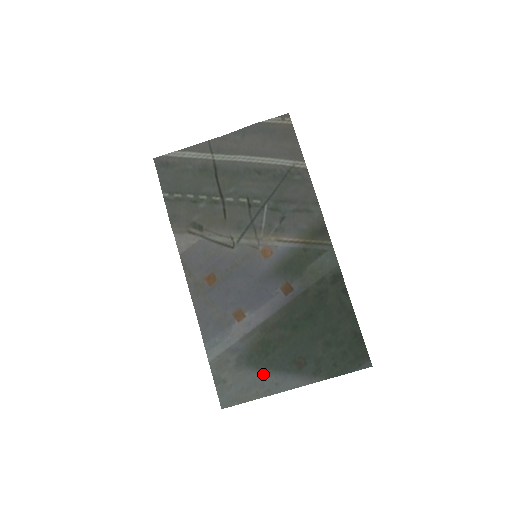
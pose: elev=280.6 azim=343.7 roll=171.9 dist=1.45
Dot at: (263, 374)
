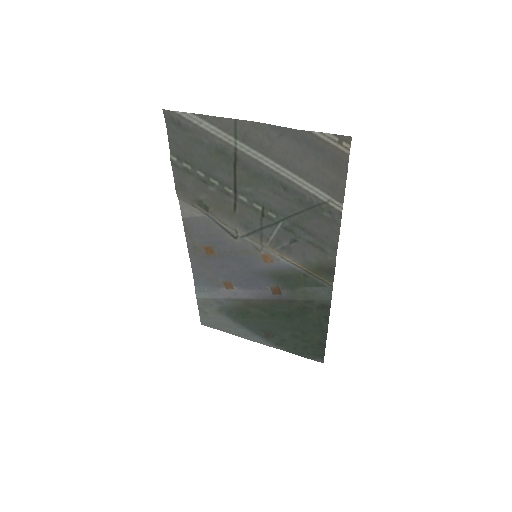
Dot at: (237, 325)
